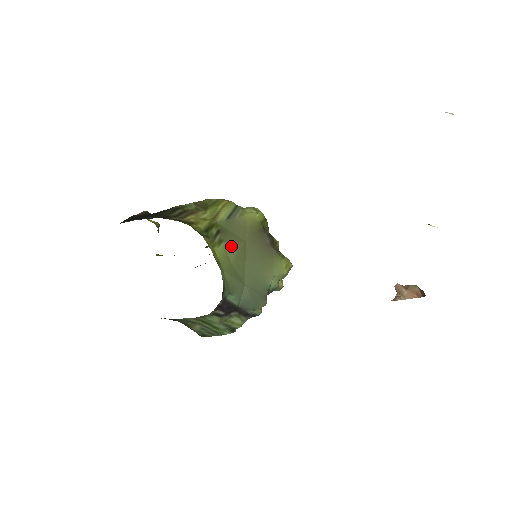
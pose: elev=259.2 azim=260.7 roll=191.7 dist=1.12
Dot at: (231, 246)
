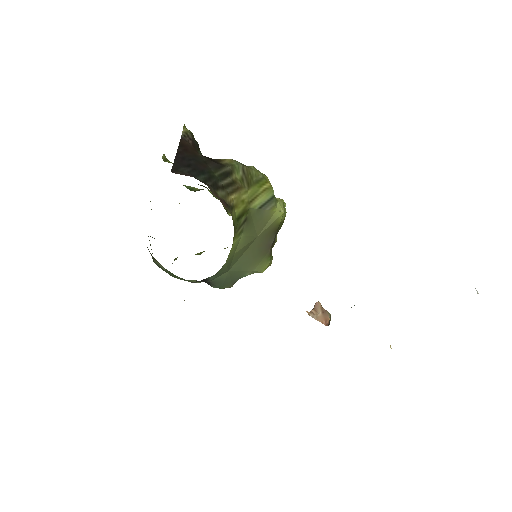
Dot at: (245, 238)
